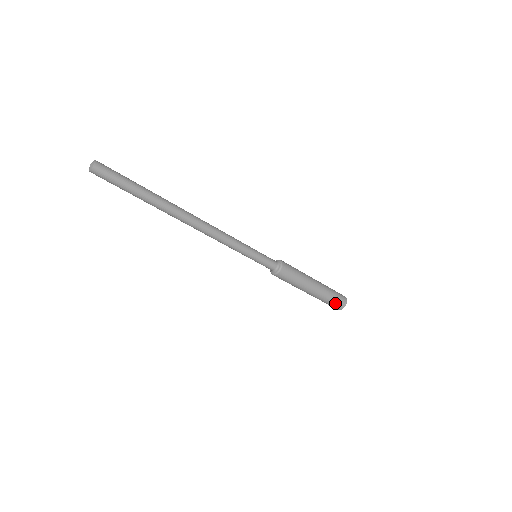
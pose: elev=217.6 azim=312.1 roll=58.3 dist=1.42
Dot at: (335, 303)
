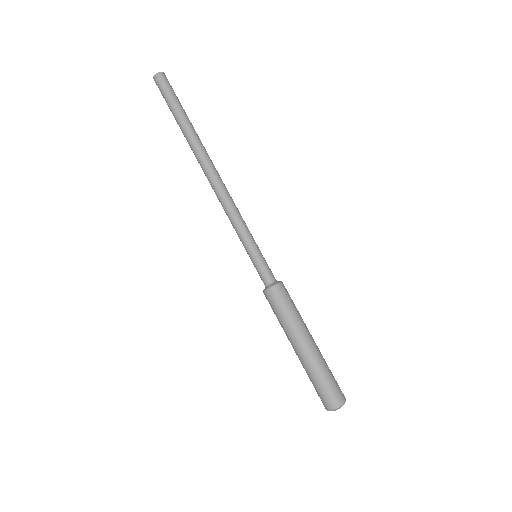
Dot at: (333, 386)
